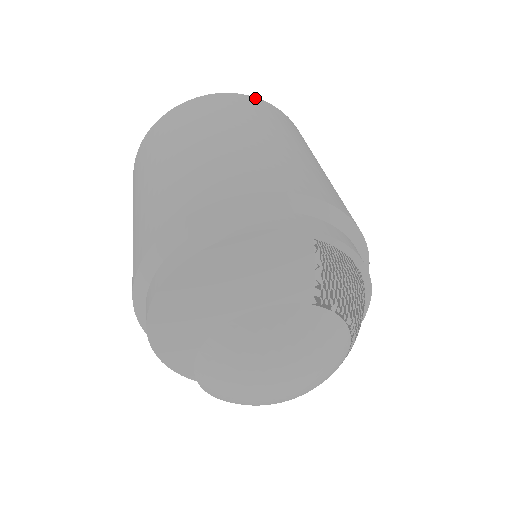
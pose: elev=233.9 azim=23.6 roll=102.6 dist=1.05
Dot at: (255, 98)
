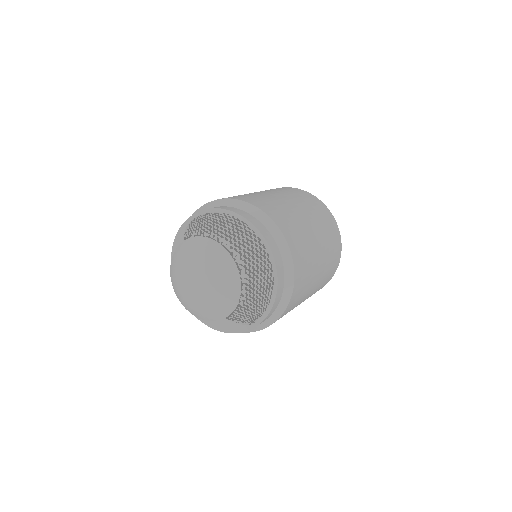
Dot at: occluded
